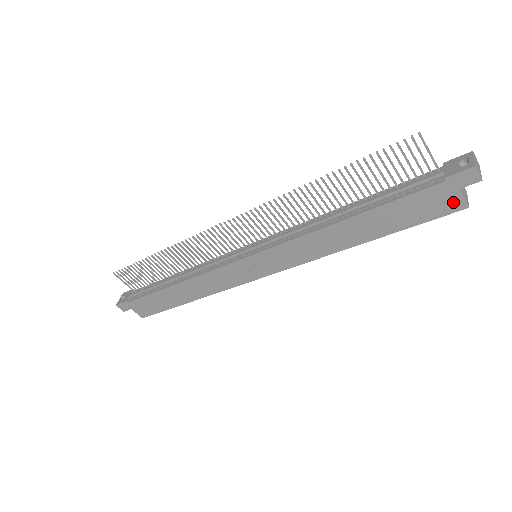
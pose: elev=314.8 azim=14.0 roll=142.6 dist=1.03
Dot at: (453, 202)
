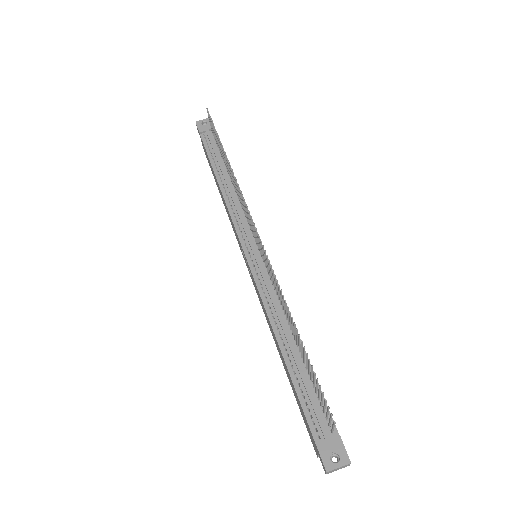
Dot at: (314, 445)
